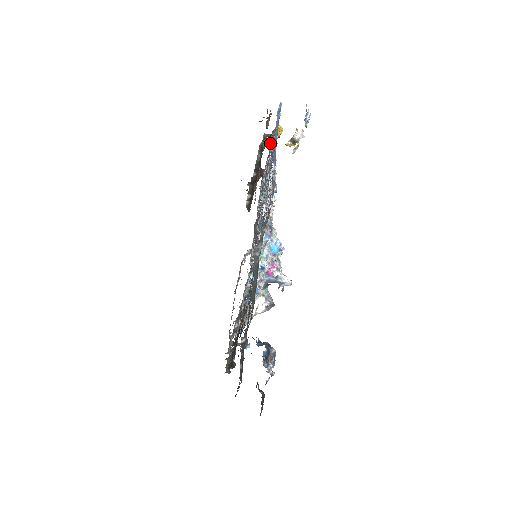
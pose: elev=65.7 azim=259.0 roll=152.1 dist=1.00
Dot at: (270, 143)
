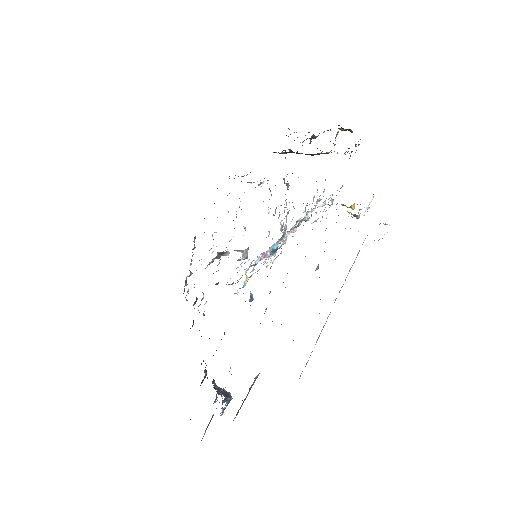
Dot at: occluded
